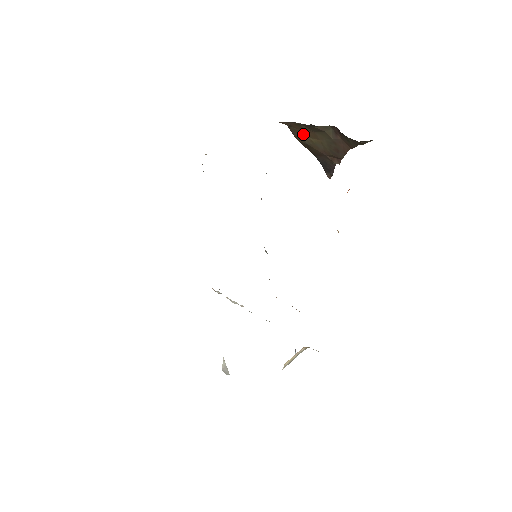
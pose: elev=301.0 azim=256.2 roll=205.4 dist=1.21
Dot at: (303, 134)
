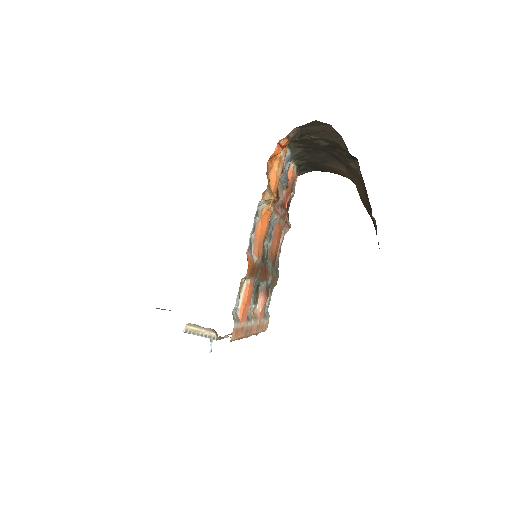
Dot at: (357, 187)
